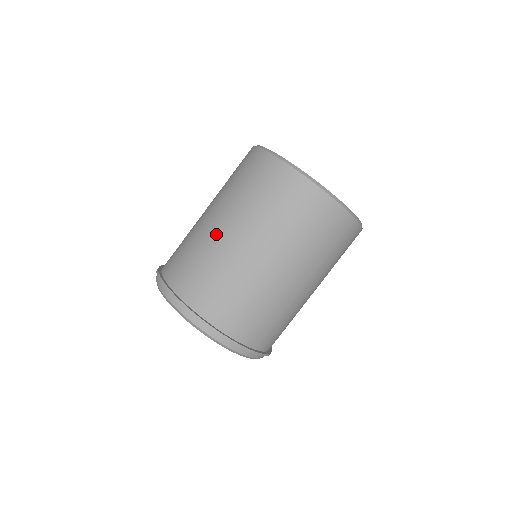
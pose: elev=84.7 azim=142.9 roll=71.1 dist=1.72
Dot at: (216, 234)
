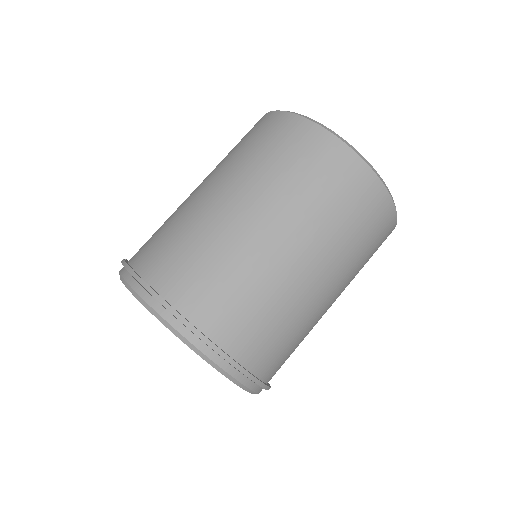
Dot at: (244, 229)
